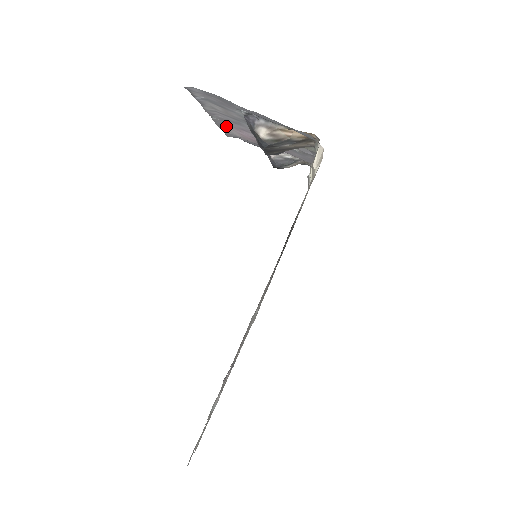
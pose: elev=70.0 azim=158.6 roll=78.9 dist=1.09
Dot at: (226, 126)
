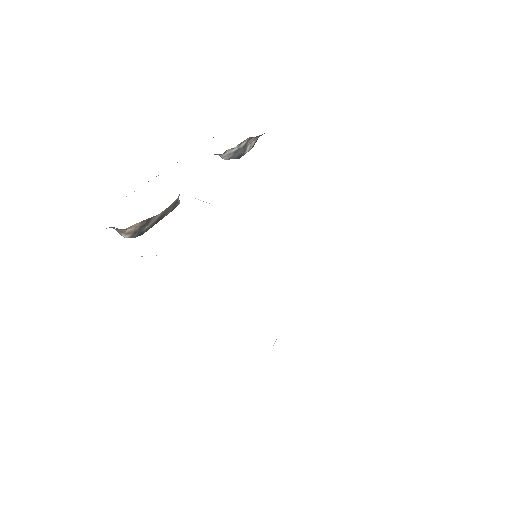
Dot at: occluded
